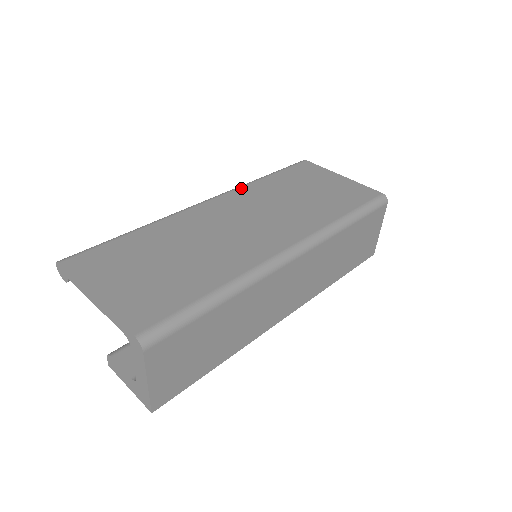
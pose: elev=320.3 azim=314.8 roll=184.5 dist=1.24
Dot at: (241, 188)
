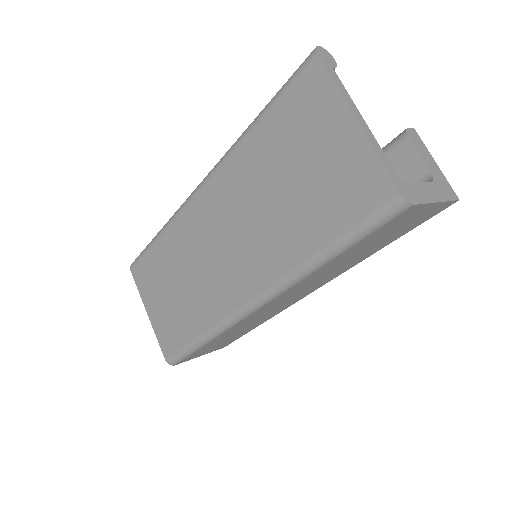
Dot at: (226, 162)
